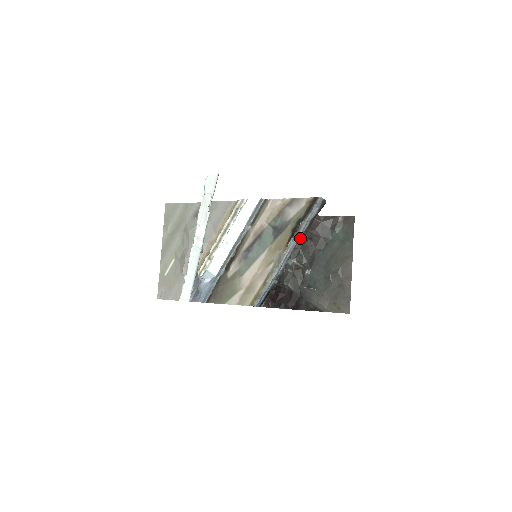
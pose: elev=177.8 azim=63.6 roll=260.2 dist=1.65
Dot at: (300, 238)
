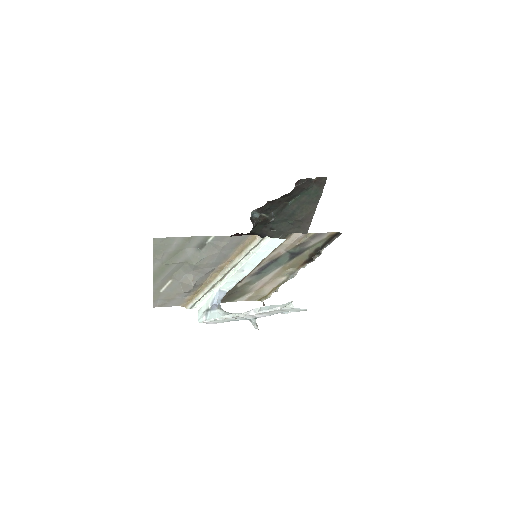
Dot at: occluded
